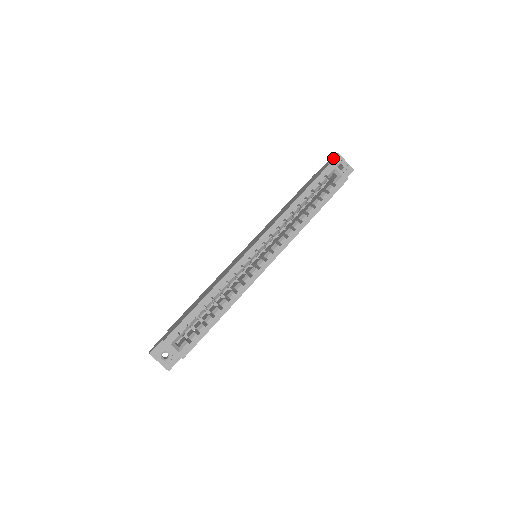
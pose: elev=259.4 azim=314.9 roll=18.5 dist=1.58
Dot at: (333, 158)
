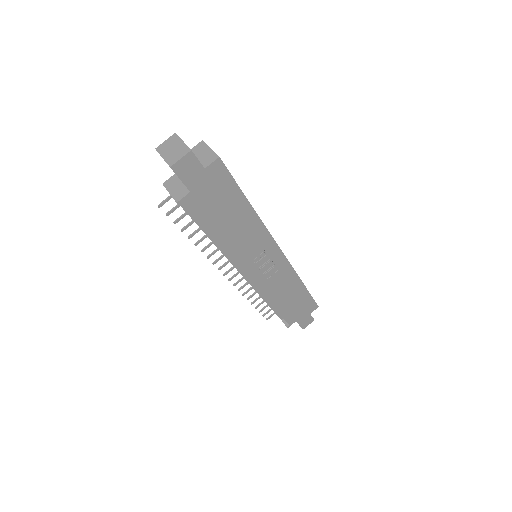
Dot at: occluded
